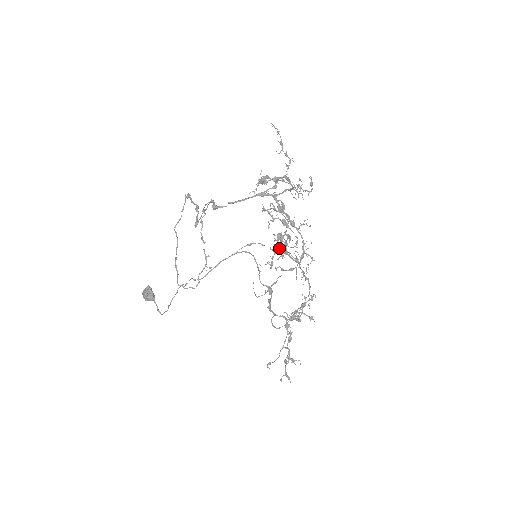
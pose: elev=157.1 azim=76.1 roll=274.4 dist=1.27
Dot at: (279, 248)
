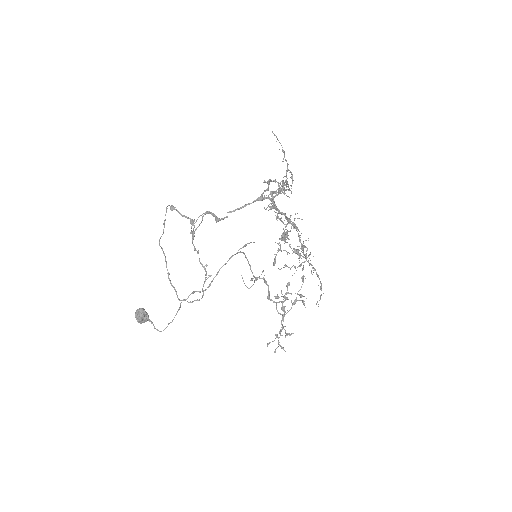
Dot at: (297, 251)
